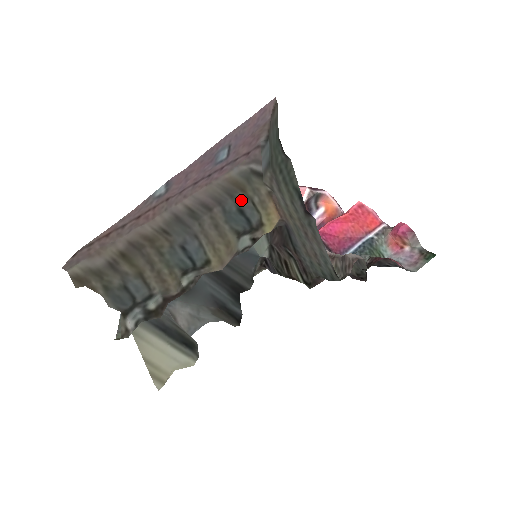
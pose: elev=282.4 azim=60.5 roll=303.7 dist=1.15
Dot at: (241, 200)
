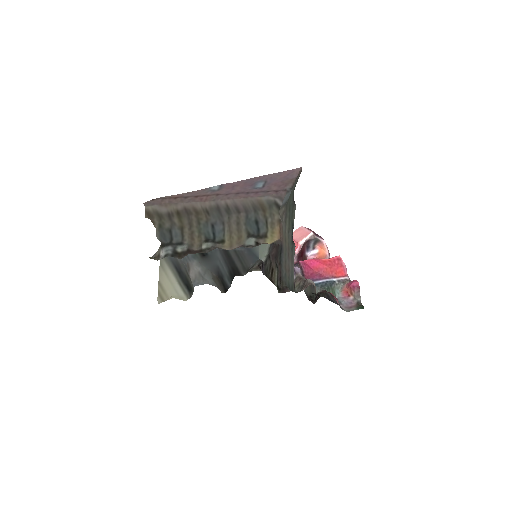
Dot at: (260, 216)
